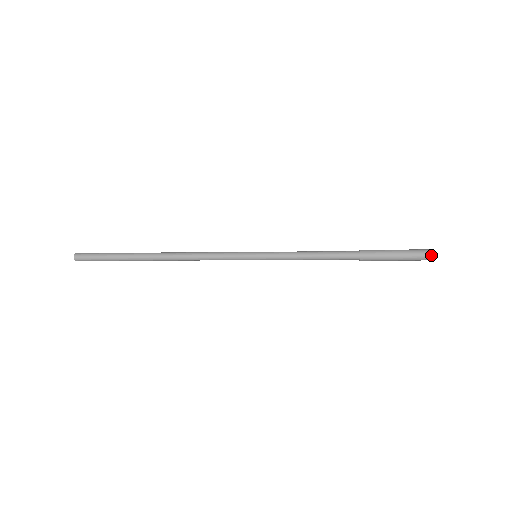
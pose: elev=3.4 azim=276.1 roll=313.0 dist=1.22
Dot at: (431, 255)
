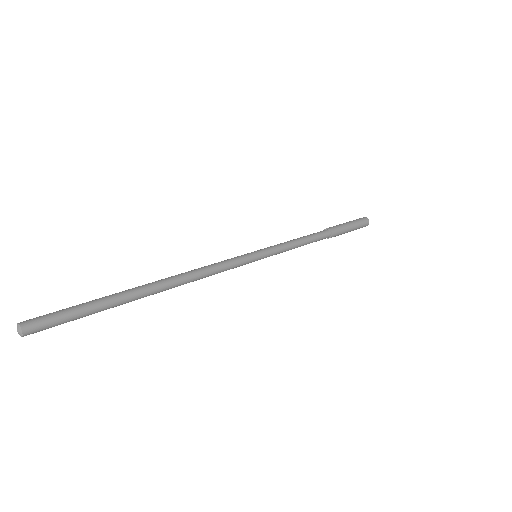
Dot at: (367, 225)
